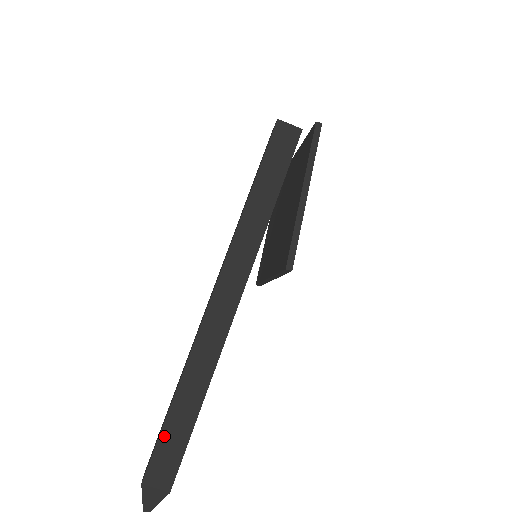
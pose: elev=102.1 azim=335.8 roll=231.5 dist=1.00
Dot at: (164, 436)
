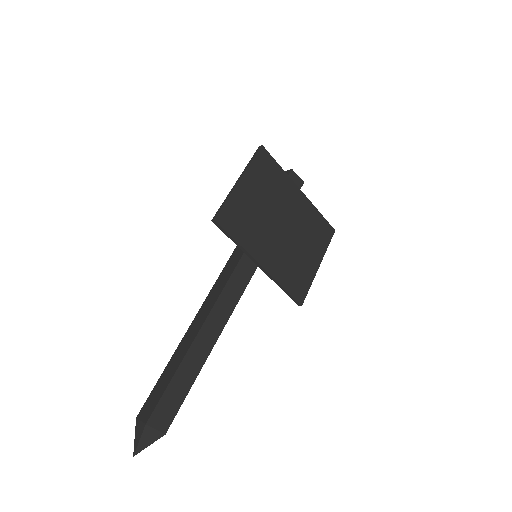
Dot at: (159, 381)
